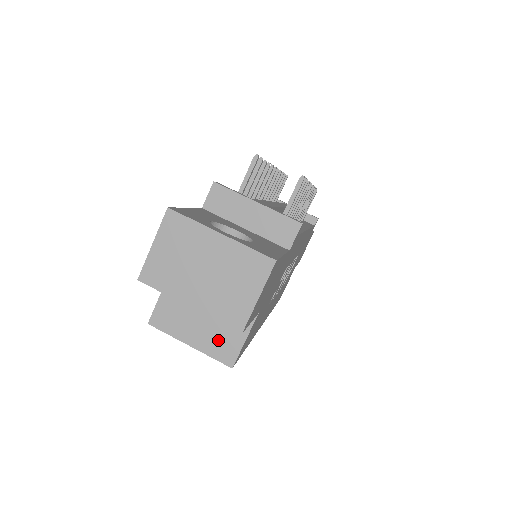
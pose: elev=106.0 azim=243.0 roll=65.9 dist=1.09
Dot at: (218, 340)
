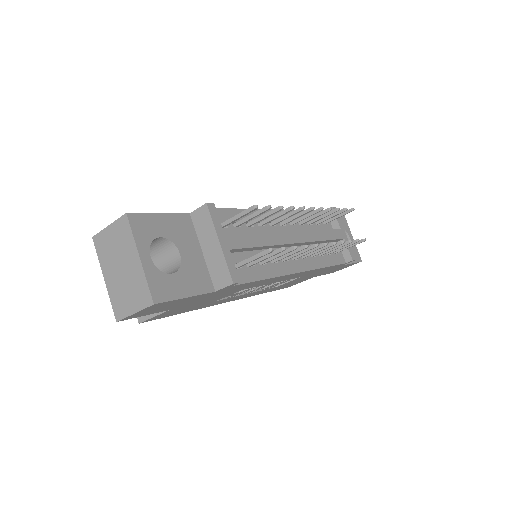
Dot at: occluded
